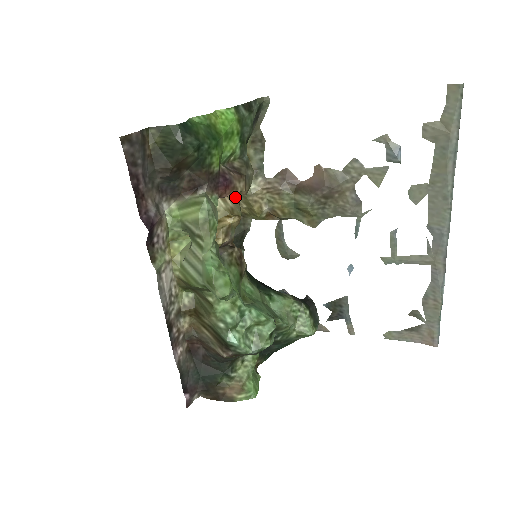
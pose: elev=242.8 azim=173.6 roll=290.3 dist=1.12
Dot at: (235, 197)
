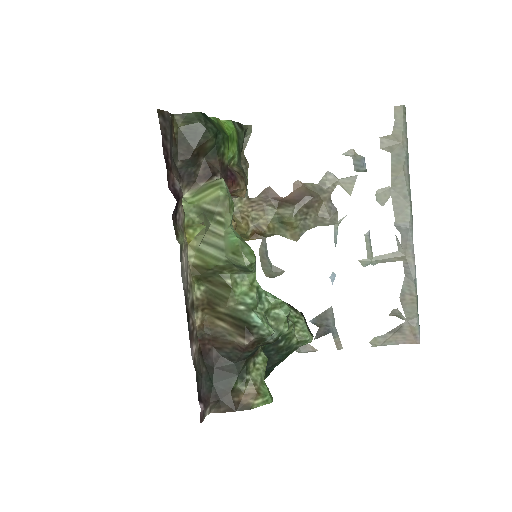
Dot at: occluded
